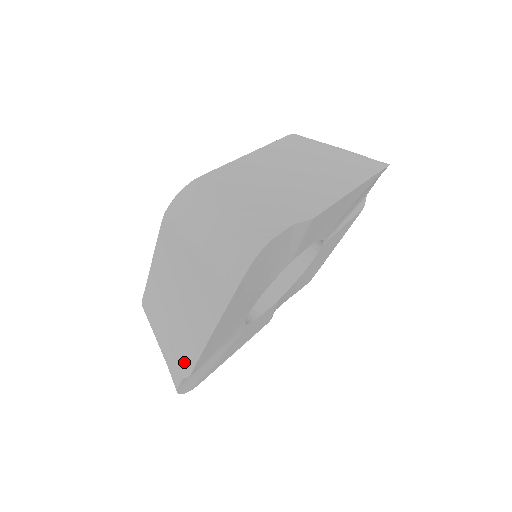
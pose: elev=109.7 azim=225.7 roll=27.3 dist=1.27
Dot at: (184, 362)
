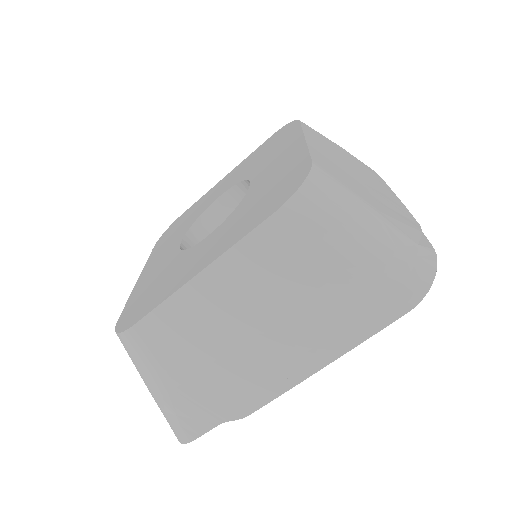
Dot at: occluded
